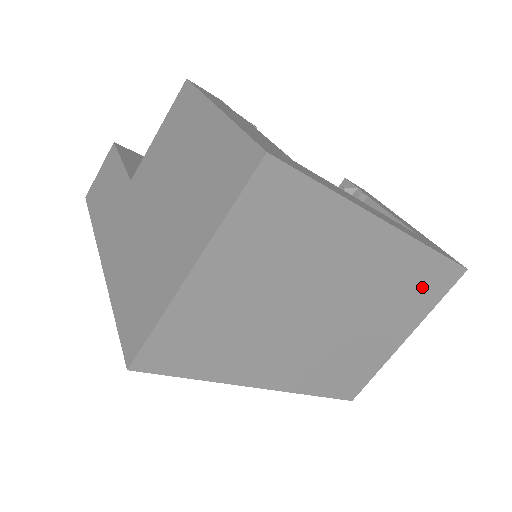
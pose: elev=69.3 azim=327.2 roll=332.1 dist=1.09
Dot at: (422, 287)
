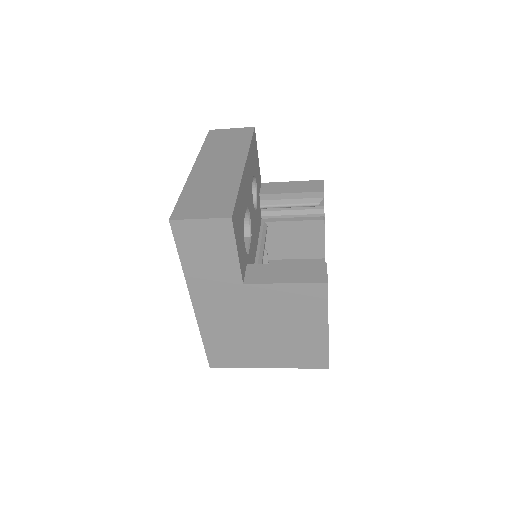
Dot at: occluded
